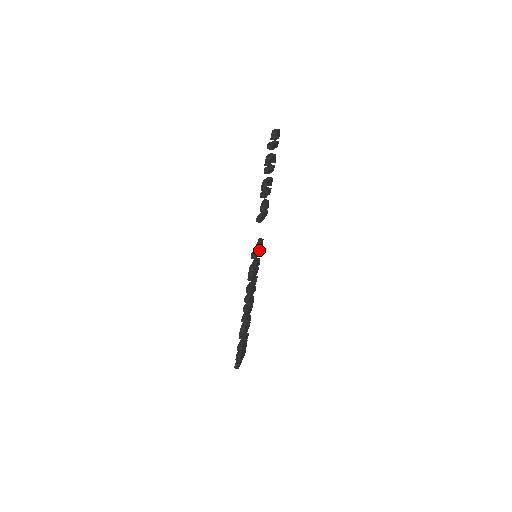
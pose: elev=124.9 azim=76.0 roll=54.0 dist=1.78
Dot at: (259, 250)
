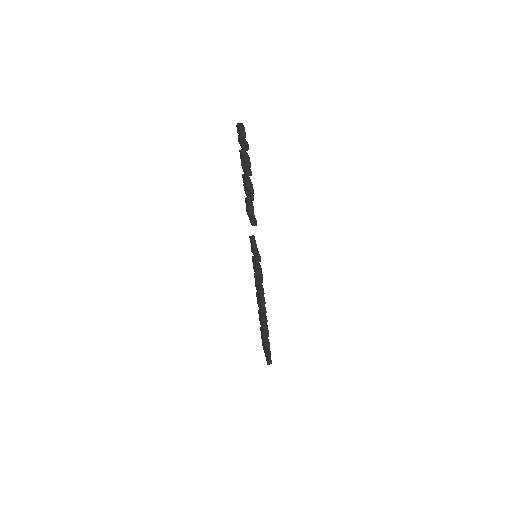
Dot at: (257, 249)
